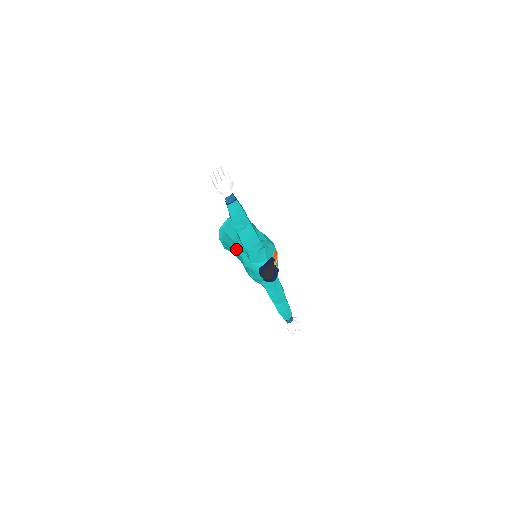
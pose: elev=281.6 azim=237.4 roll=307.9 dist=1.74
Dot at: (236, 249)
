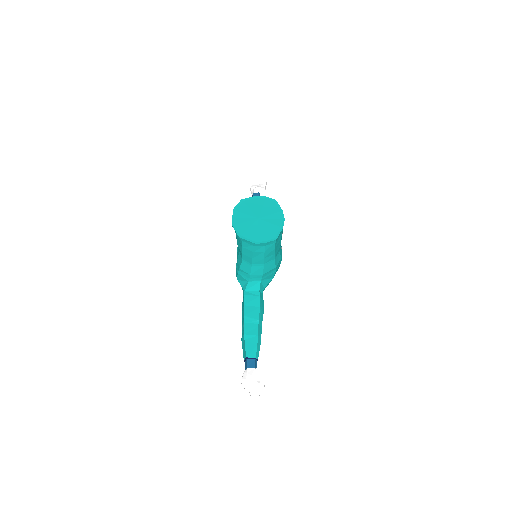
Dot at: (239, 267)
